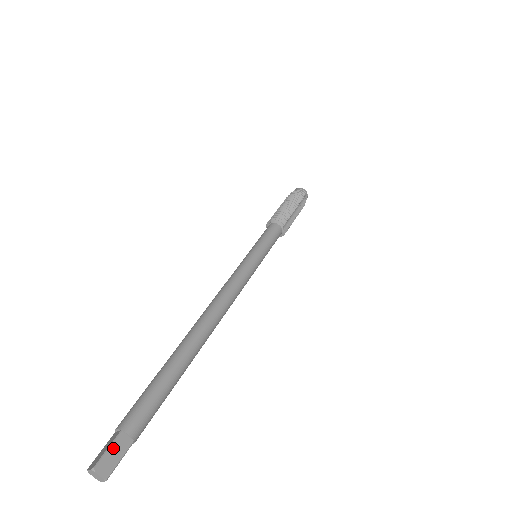
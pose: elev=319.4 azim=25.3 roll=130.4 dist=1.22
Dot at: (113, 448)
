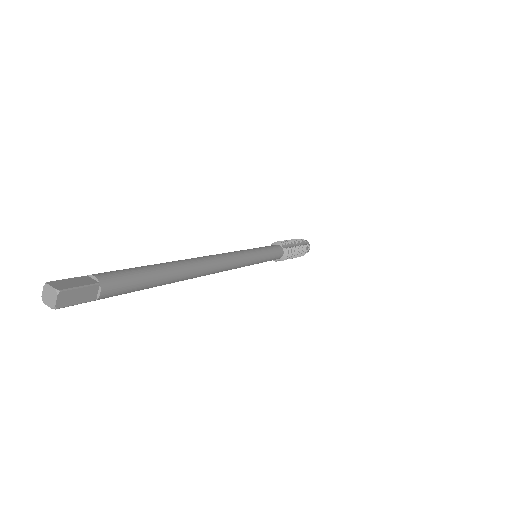
Dot at: (73, 279)
